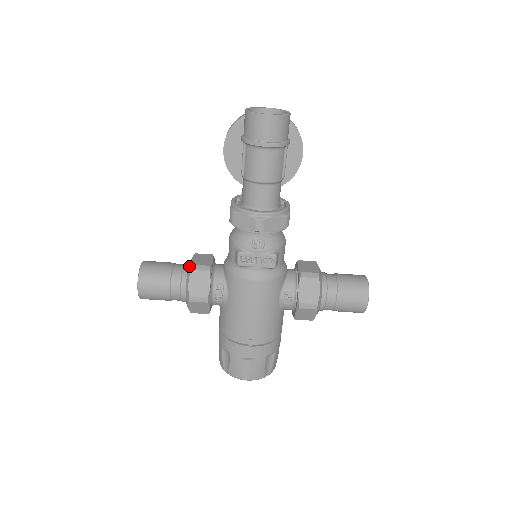
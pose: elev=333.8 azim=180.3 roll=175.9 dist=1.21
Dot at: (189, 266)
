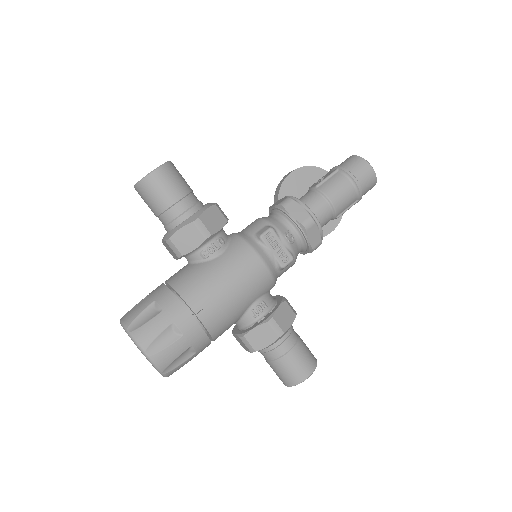
Dot at: (211, 203)
